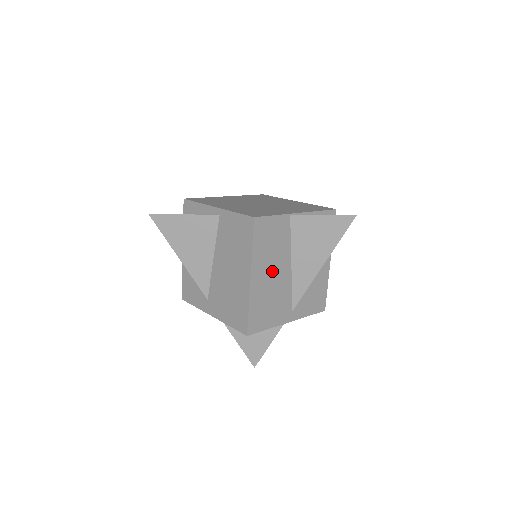
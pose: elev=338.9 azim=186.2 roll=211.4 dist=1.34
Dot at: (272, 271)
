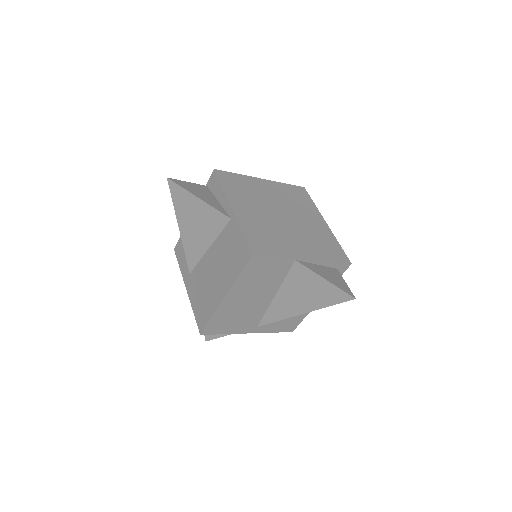
Dot at: (251, 297)
